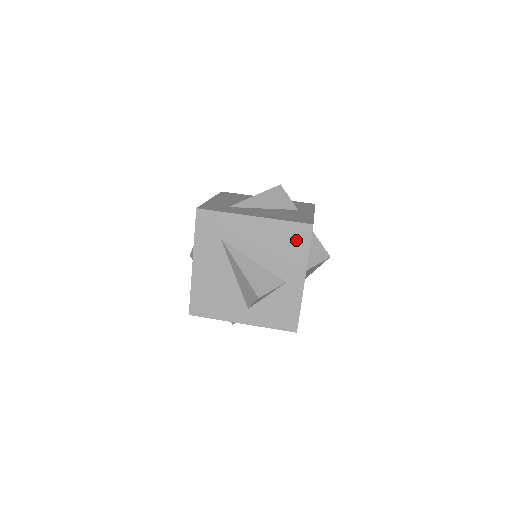
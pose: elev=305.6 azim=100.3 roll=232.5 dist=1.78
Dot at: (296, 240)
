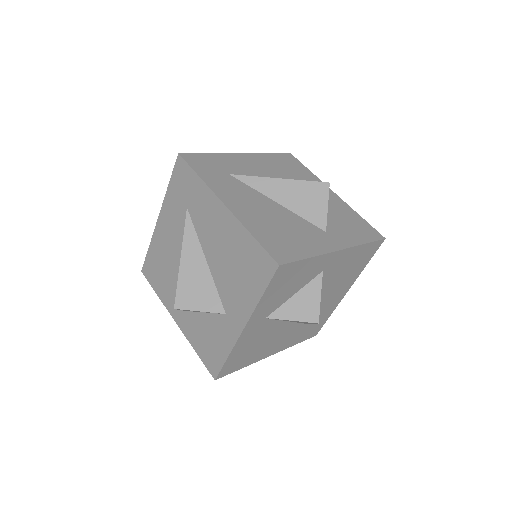
Dot at: (253, 270)
